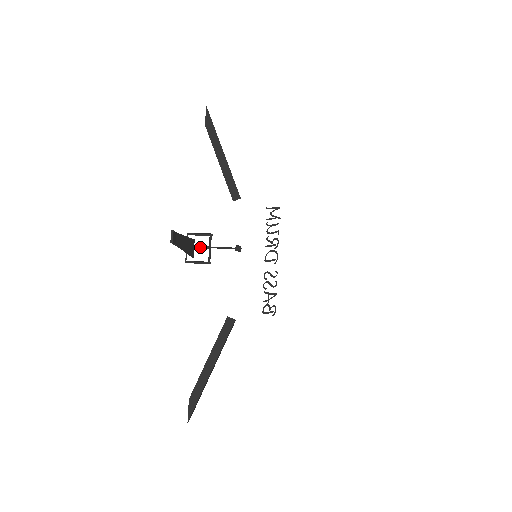
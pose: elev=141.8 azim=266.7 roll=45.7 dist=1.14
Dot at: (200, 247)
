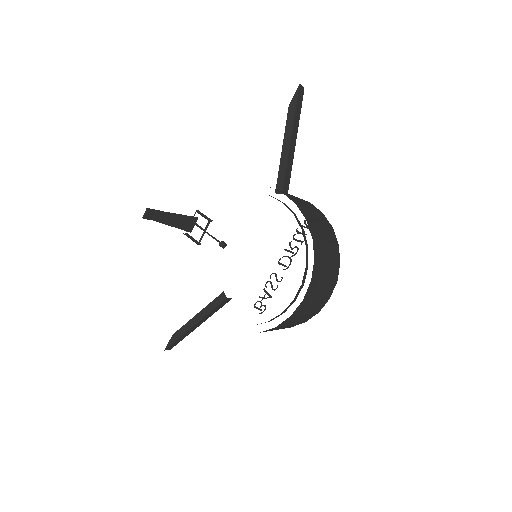
Dot at: (199, 226)
